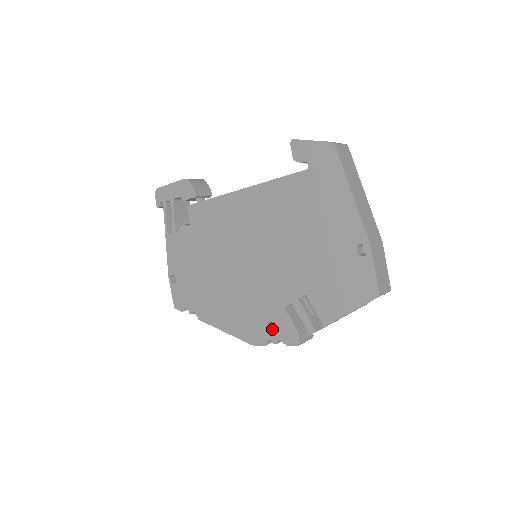
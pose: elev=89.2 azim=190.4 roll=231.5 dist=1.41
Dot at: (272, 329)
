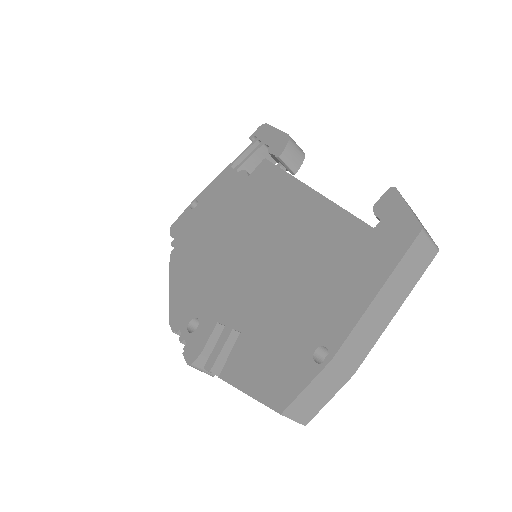
Dot at: (195, 327)
